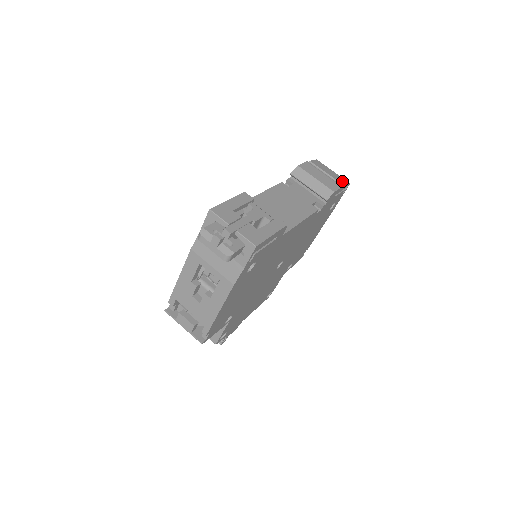
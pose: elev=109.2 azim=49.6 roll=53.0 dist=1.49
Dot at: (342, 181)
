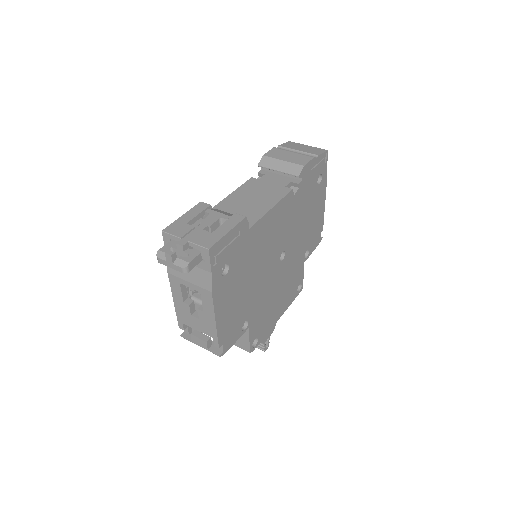
Dot at: (317, 151)
